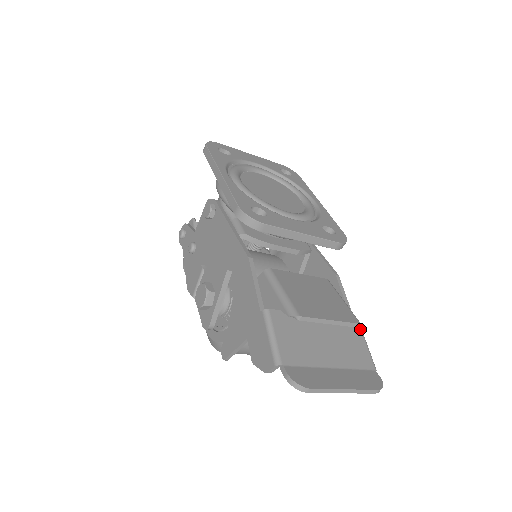
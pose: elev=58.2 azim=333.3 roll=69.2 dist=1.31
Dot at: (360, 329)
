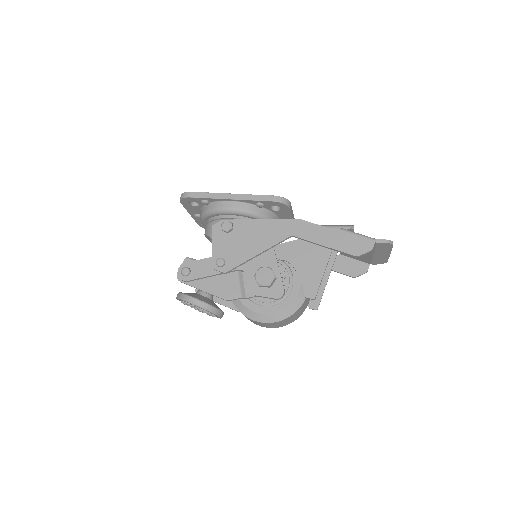
Dot at: occluded
